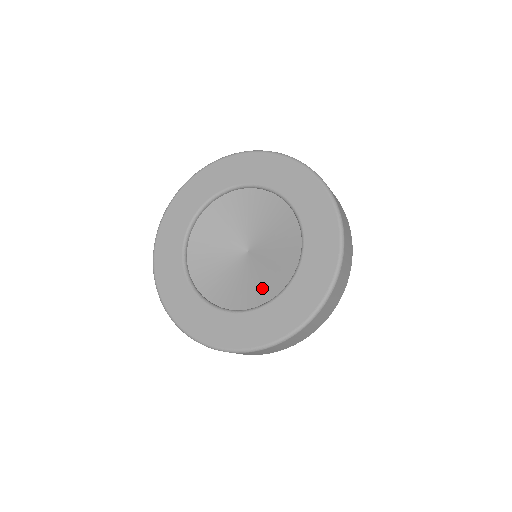
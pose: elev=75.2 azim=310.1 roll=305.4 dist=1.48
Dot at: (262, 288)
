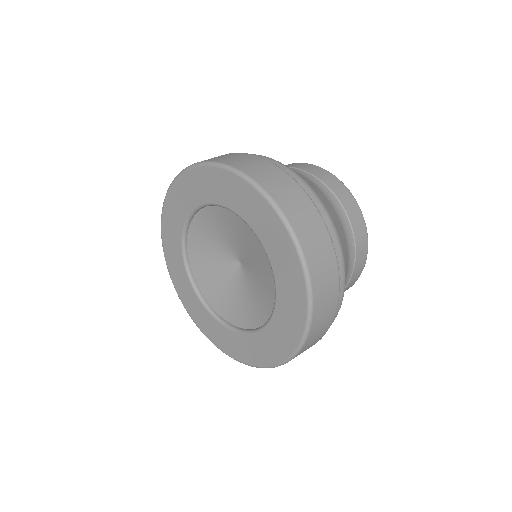
Dot at: (255, 309)
